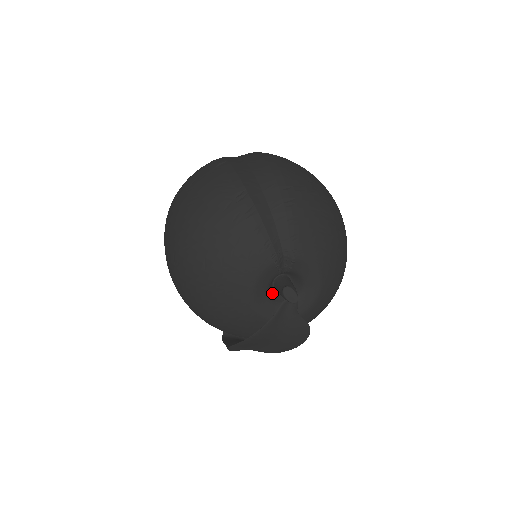
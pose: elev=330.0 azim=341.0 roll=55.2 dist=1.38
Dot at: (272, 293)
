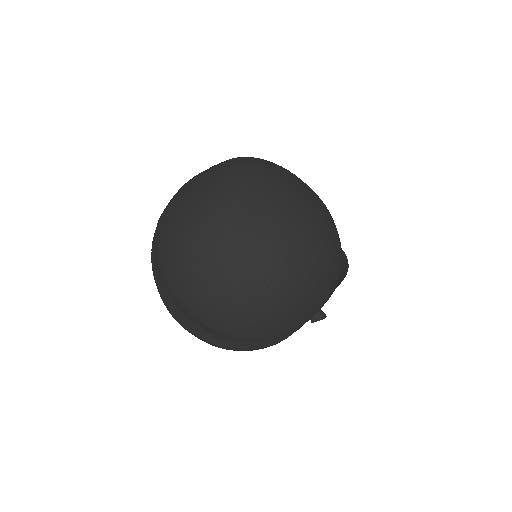
Dot at: occluded
